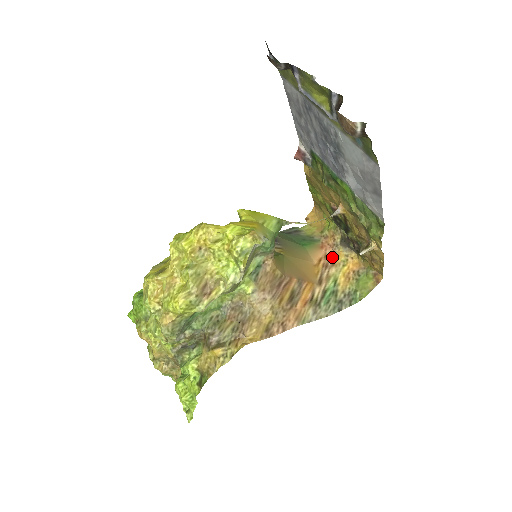
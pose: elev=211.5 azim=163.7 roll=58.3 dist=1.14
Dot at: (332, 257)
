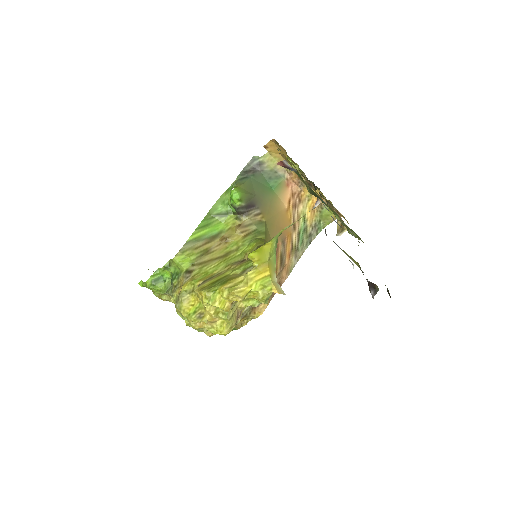
Dot at: (298, 194)
